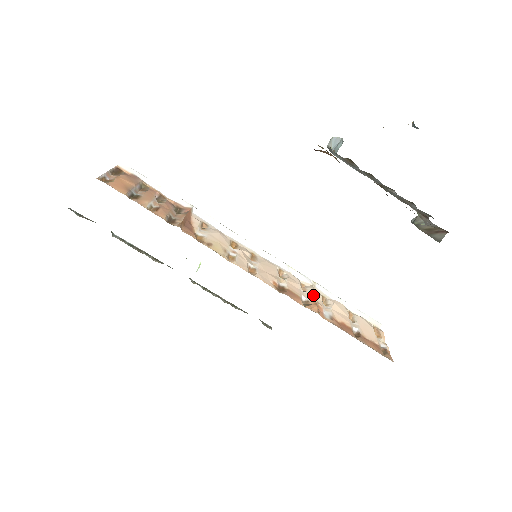
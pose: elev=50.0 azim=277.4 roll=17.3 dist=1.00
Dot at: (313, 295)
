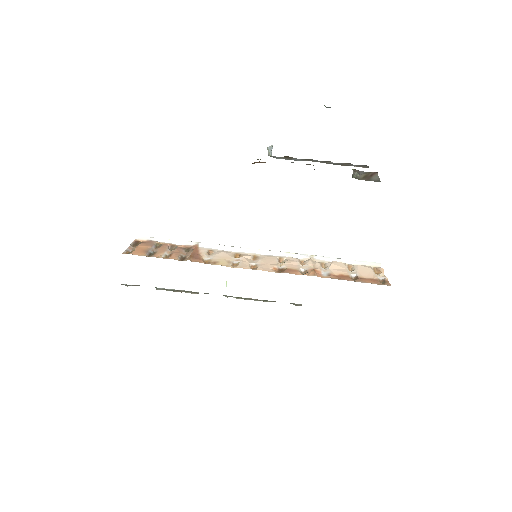
Dot at: (311, 265)
